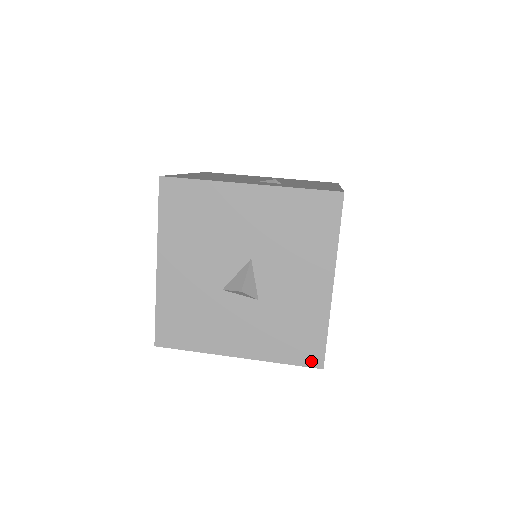
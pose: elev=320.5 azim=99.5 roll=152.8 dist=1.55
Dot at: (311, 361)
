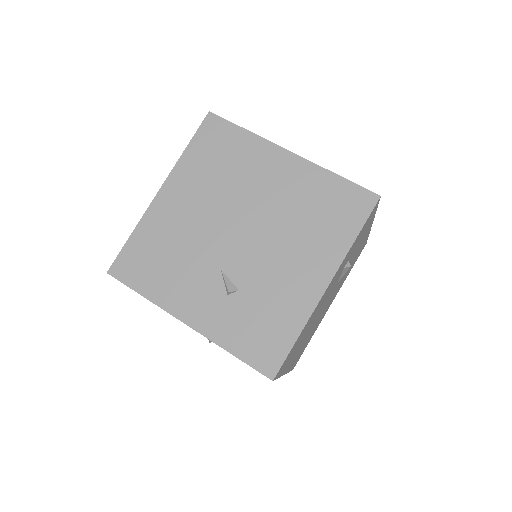
Dot at: occluded
